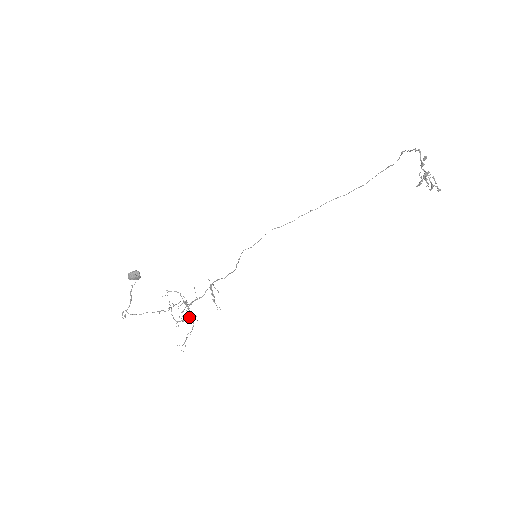
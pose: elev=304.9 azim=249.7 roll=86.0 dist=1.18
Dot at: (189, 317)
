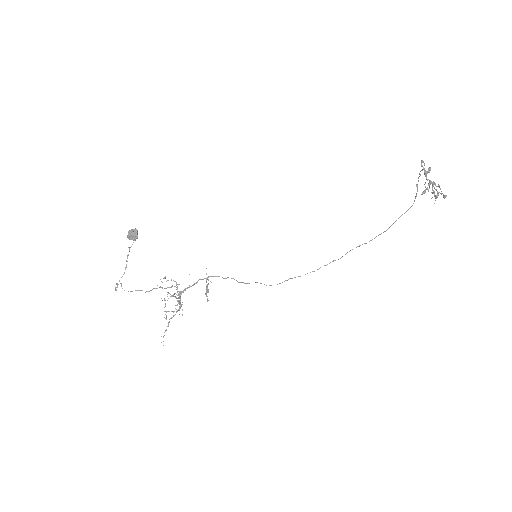
Dot at: occluded
